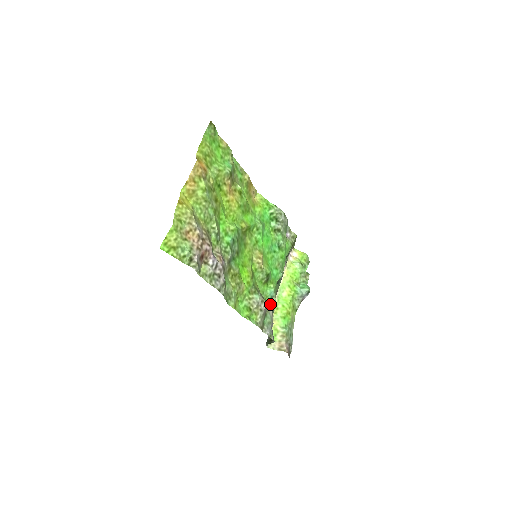
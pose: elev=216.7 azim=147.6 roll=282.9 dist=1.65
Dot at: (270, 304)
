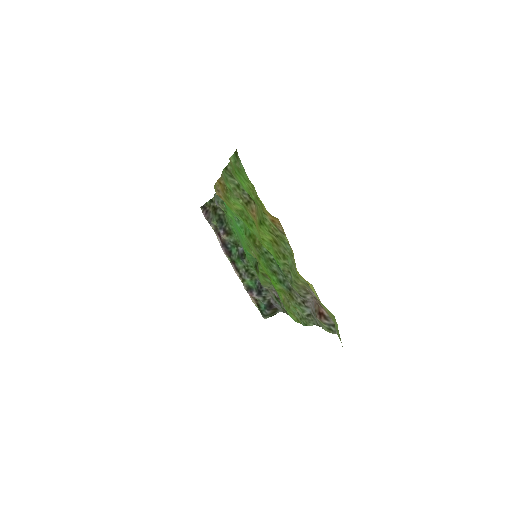
Dot at: occluded
